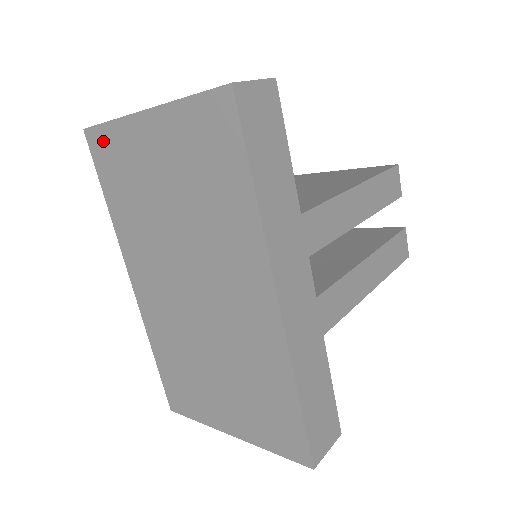
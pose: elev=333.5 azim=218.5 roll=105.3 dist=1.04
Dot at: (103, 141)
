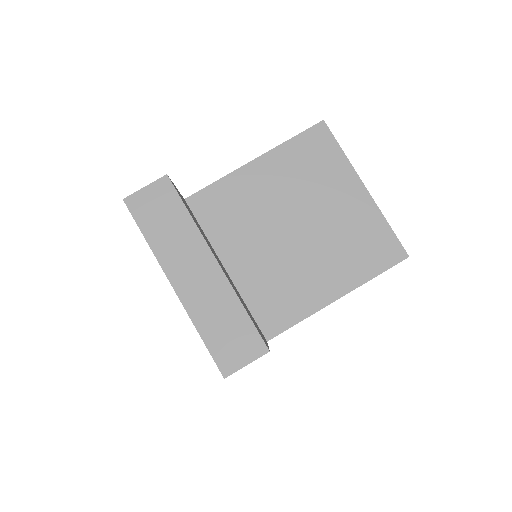
Dot at: occluded
